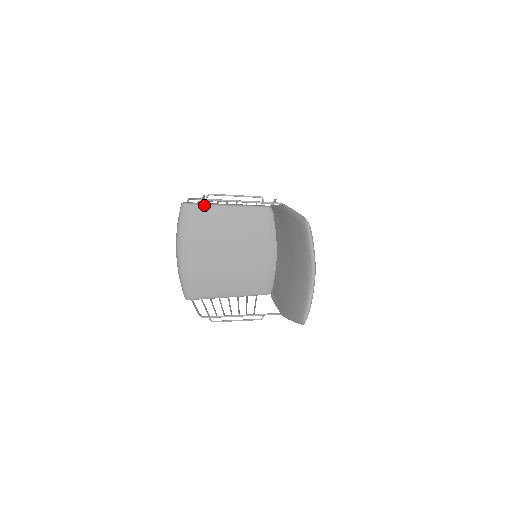
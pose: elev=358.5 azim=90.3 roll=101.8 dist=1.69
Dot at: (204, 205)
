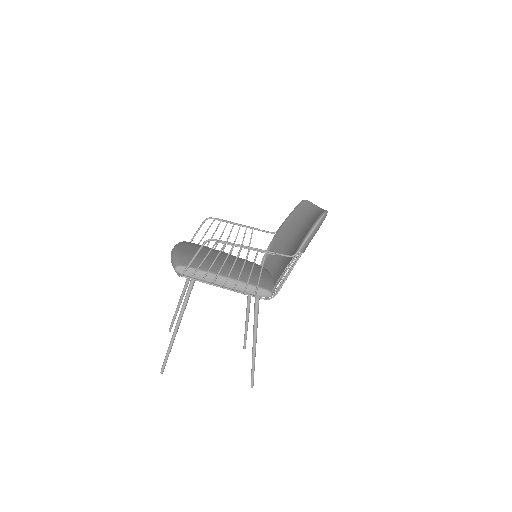
Dot at: occluded
